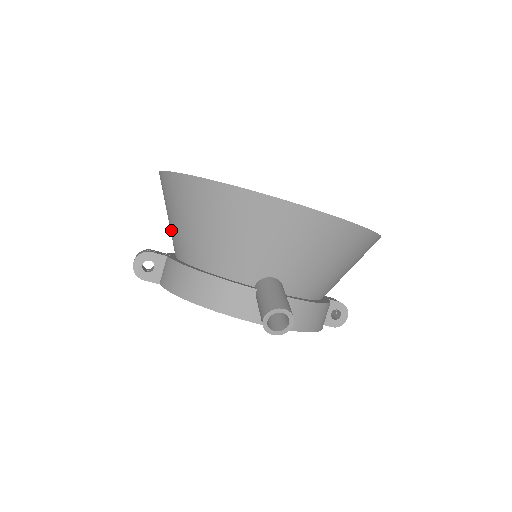
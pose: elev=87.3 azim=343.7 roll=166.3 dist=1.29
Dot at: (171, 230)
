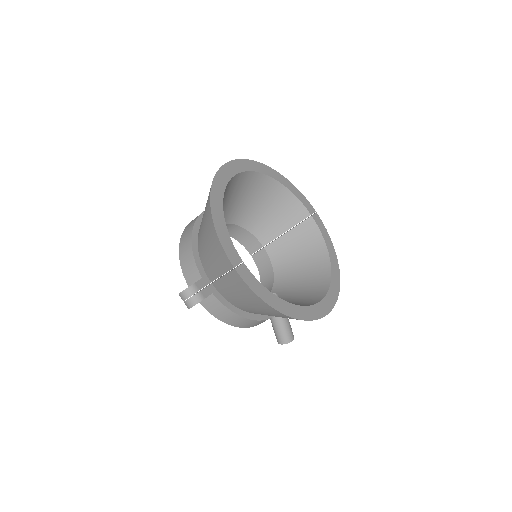
Dot at: (223, 286)
